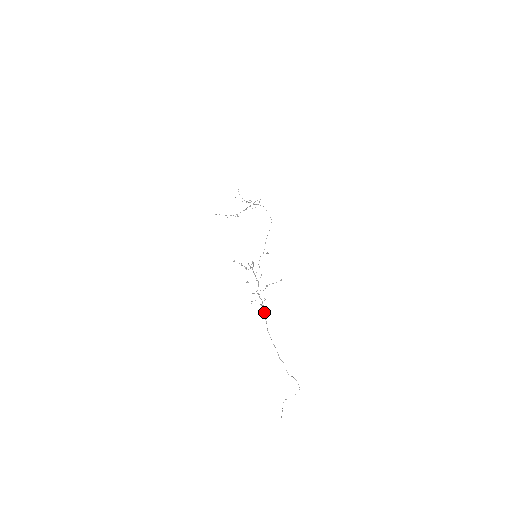
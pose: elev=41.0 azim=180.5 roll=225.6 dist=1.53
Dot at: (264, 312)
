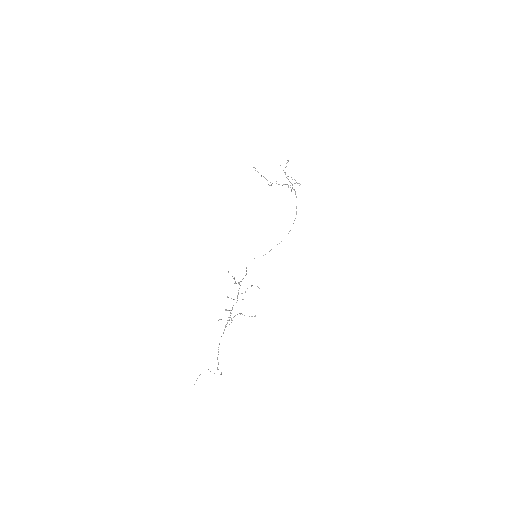
Dot at: occluded
